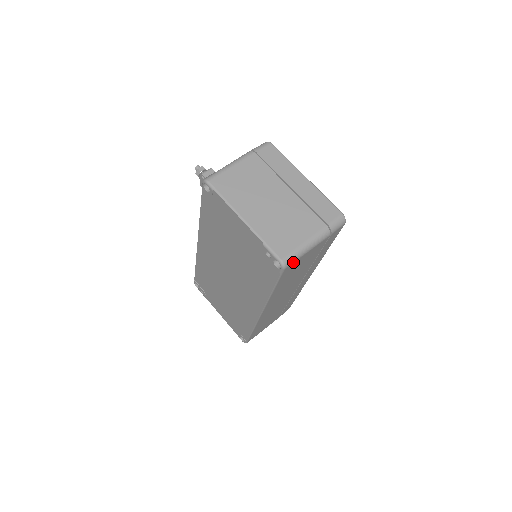
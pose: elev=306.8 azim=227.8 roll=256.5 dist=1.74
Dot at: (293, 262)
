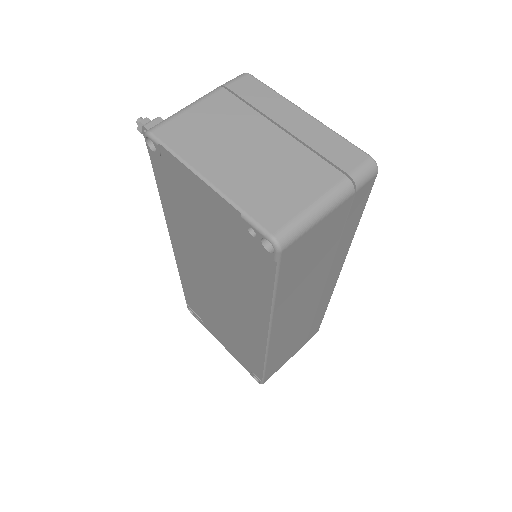
Dot at: (295, 239)
